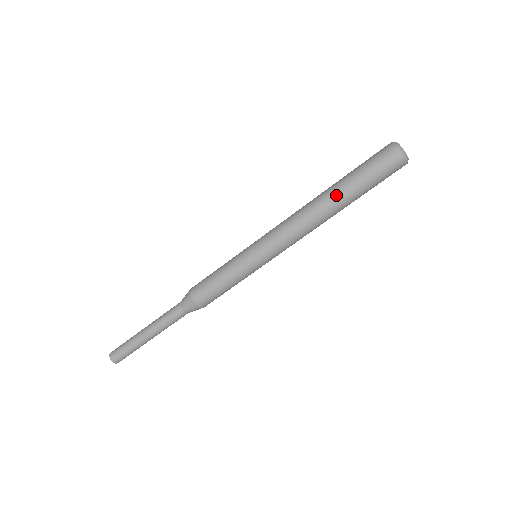
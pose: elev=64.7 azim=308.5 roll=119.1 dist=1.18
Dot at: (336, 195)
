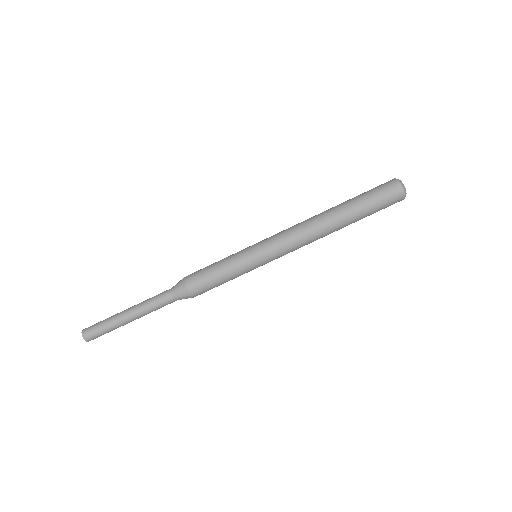
Dot at: (337, 206)
